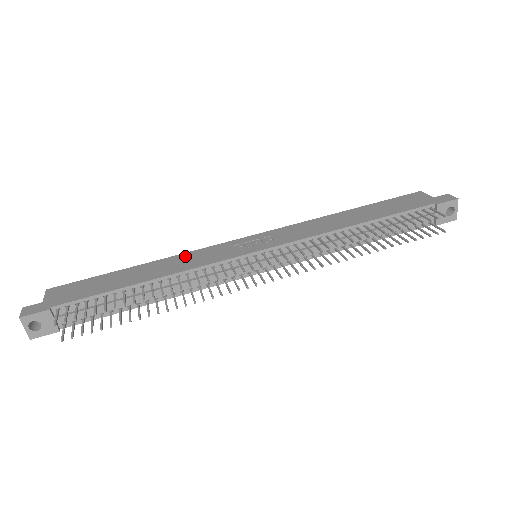
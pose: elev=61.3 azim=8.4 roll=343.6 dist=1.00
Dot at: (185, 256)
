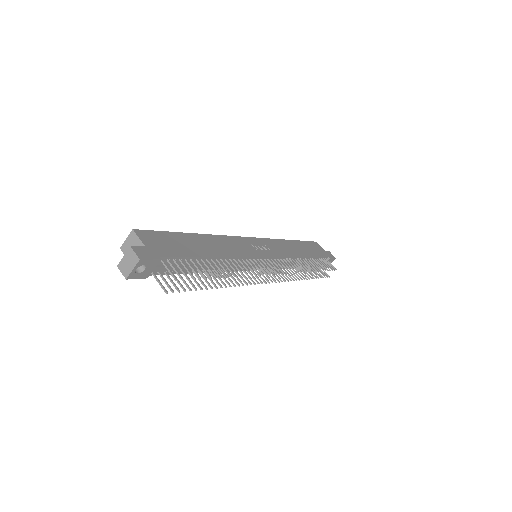
Dot at: (224, 239)
